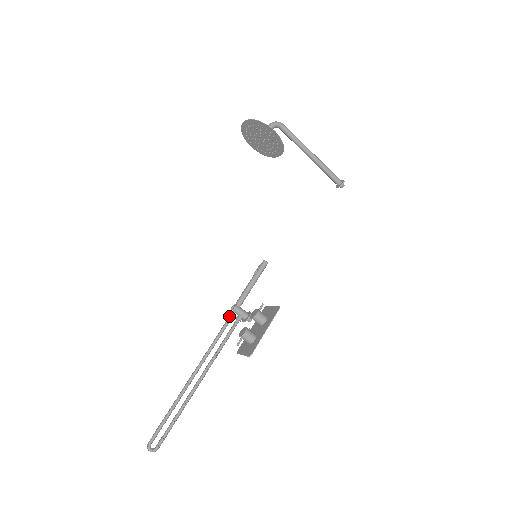
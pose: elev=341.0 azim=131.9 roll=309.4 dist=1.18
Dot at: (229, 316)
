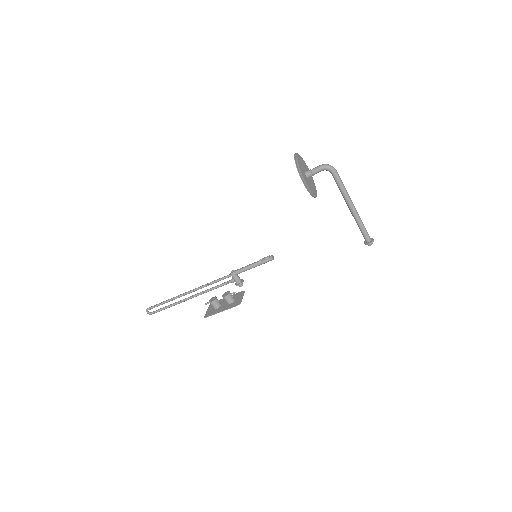
Dot at: occluded
